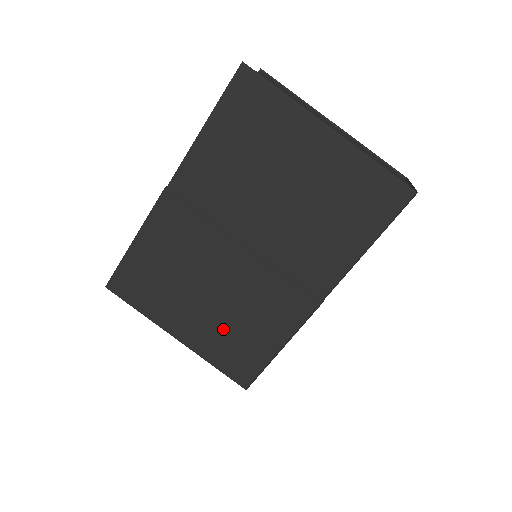
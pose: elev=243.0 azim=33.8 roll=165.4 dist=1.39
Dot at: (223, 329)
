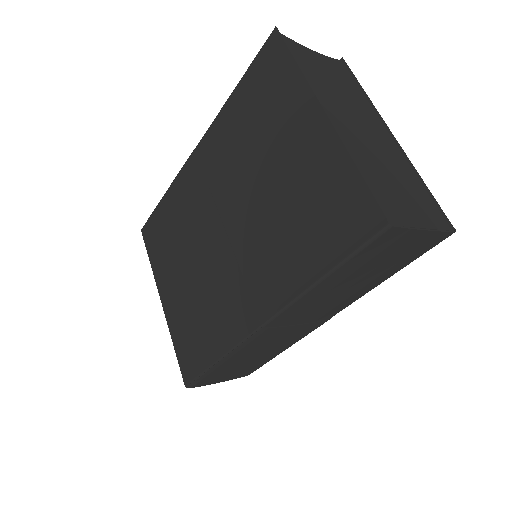
Dot at: (189, 311)
